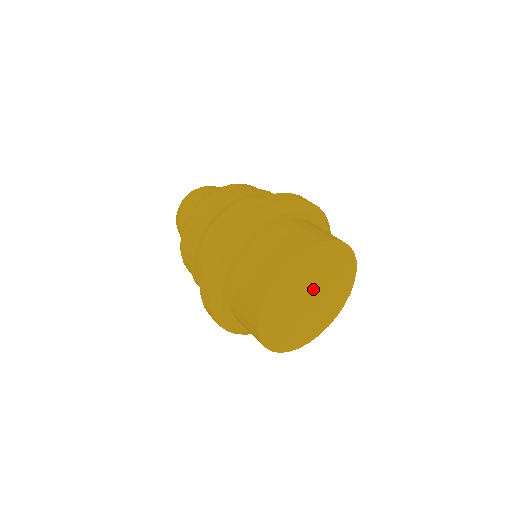
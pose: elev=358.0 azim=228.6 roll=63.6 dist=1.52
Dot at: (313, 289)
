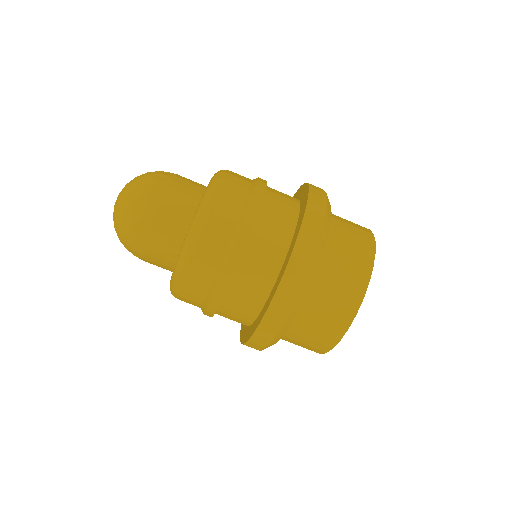
Dot at: occluded
